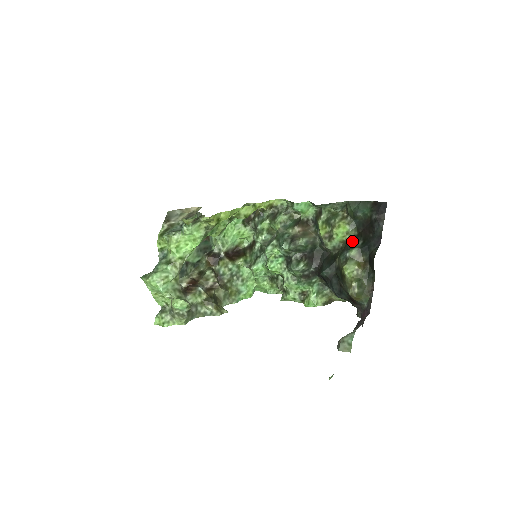
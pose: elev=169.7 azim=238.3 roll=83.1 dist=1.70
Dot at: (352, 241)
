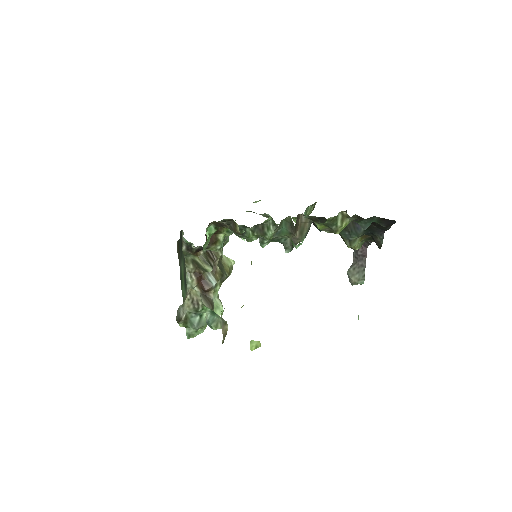
Dot at: (352, 223)
